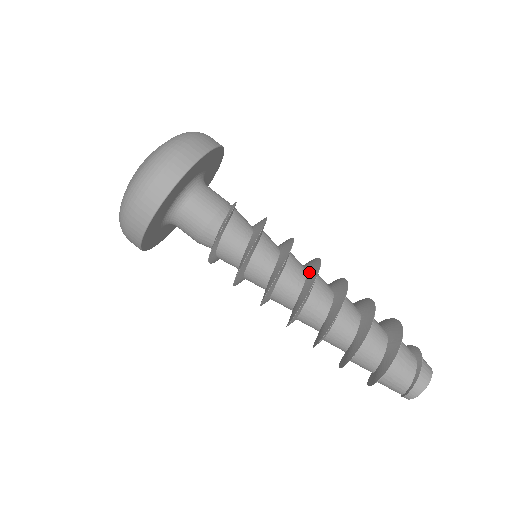
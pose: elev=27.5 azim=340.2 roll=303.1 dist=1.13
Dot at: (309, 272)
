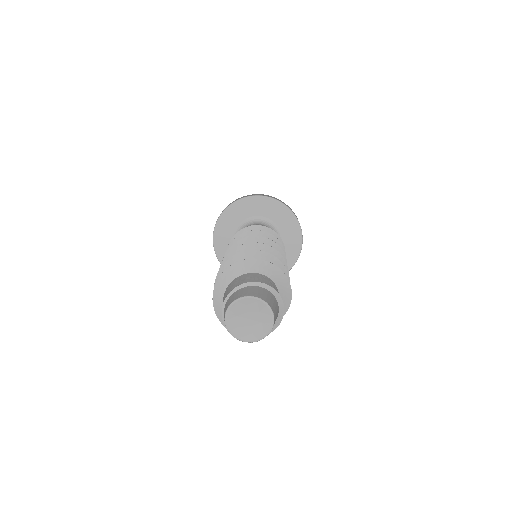
Dot at: occluded
